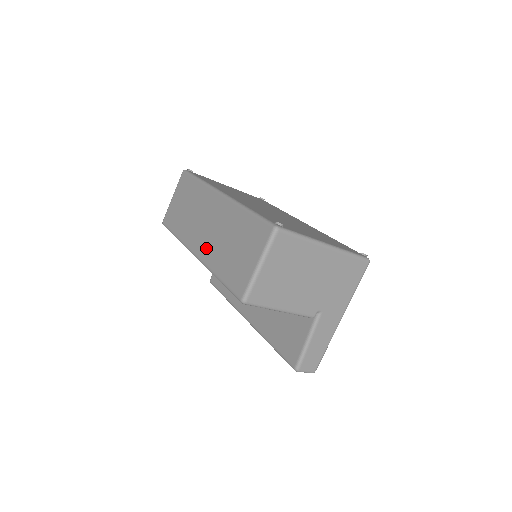
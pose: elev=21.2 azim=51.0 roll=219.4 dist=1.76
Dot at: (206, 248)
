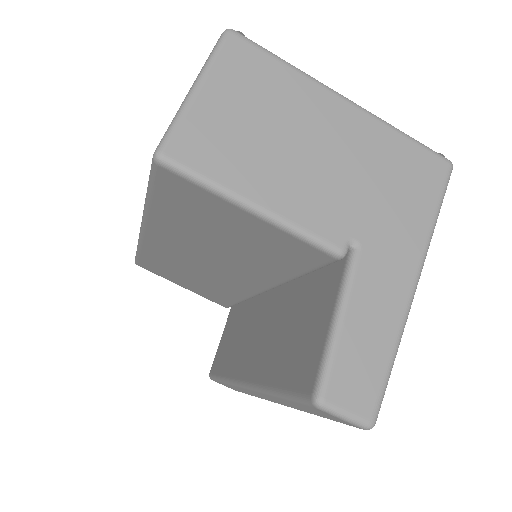
Dot at: occluded
